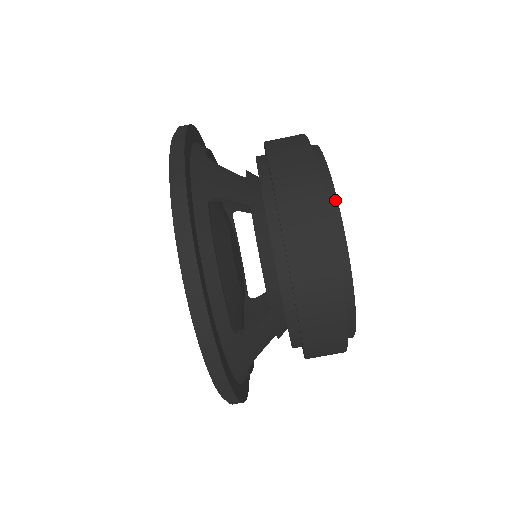
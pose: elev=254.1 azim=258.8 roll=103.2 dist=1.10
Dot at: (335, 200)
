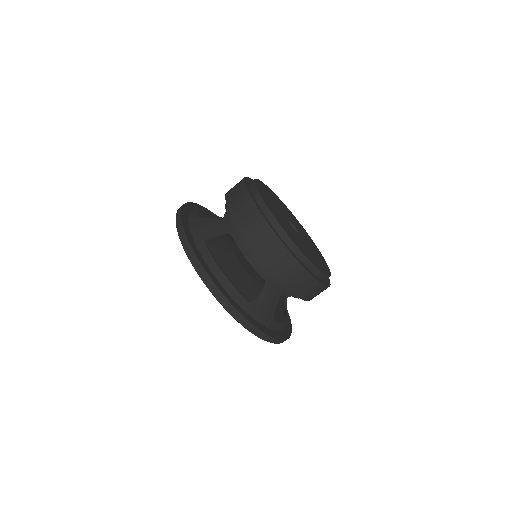
Dot at: (267, 208)
